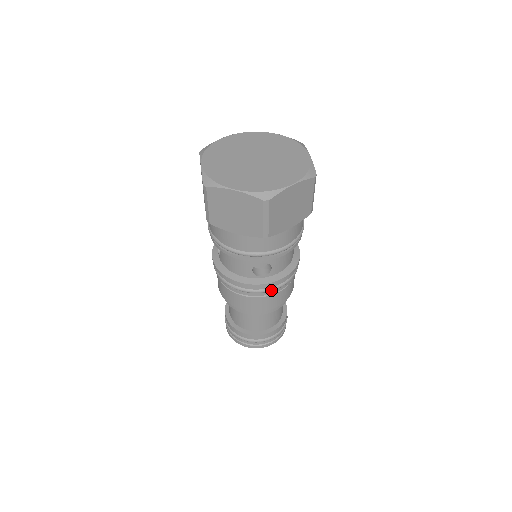
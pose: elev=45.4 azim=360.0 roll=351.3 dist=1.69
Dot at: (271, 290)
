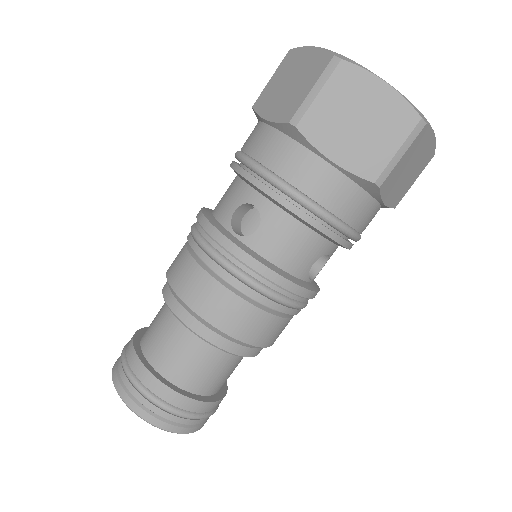
Dot at: (226, 264)
